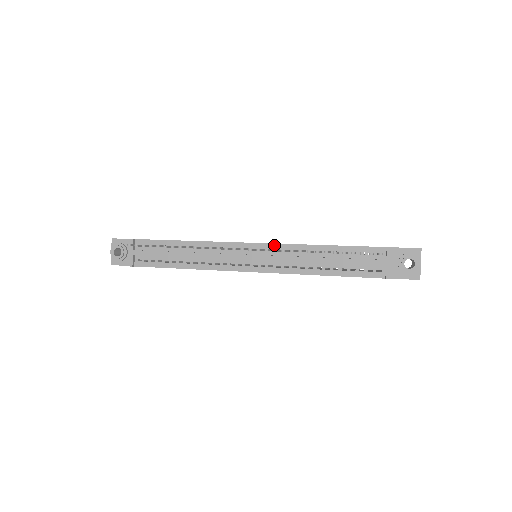
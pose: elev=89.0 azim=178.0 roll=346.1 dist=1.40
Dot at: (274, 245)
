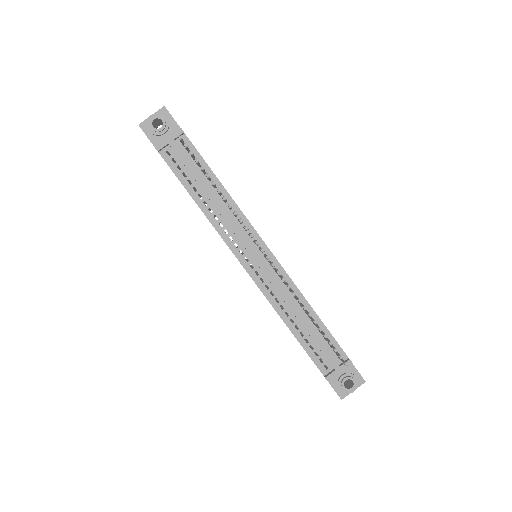
Dot at: (282, 269)
